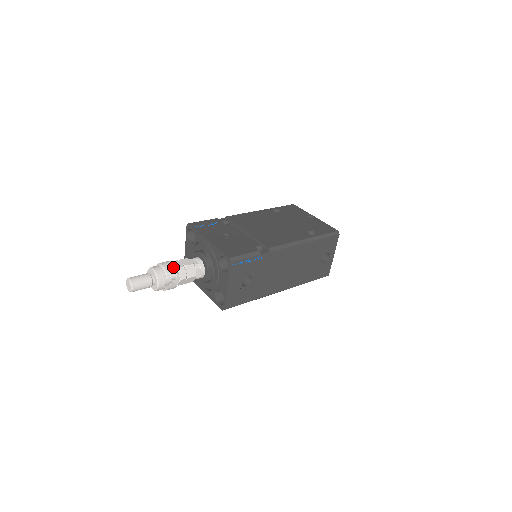
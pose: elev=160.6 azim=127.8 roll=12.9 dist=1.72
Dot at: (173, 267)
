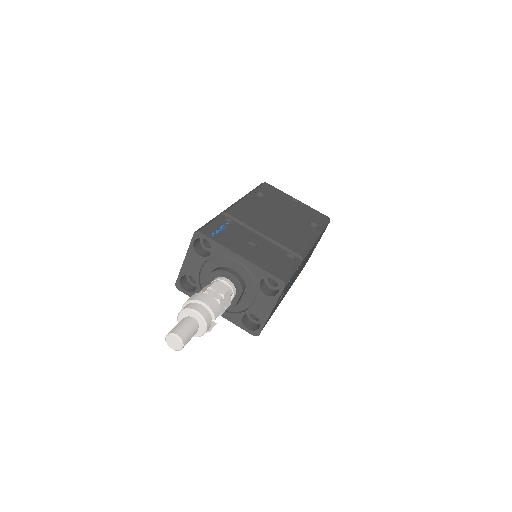
Dot at: (216, 302)
